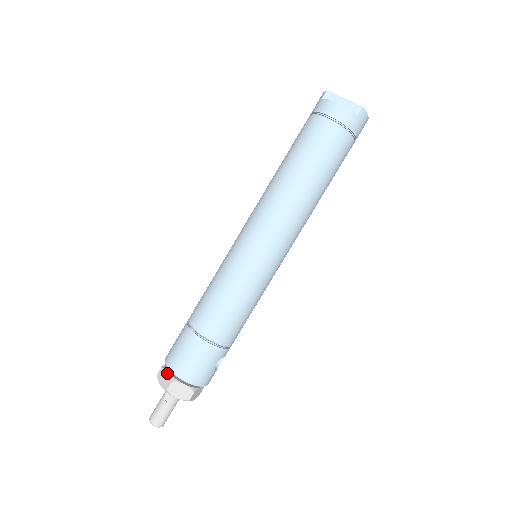
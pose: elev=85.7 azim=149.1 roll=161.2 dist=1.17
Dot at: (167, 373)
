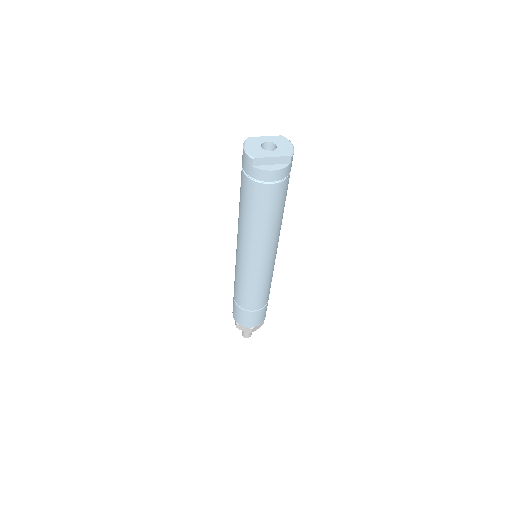
Dot at: (244, 327)
